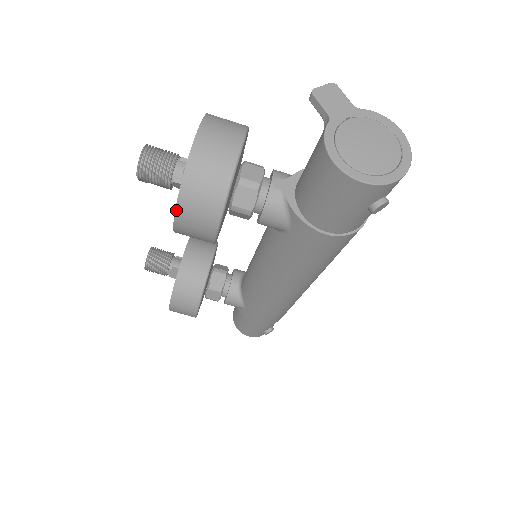
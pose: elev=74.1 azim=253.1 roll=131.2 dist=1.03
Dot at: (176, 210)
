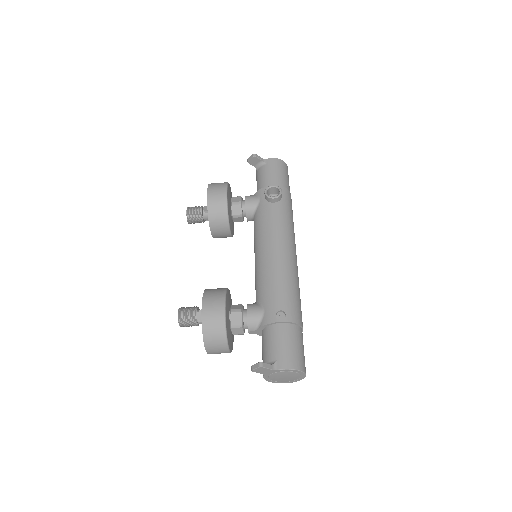
Dot at: occluded
